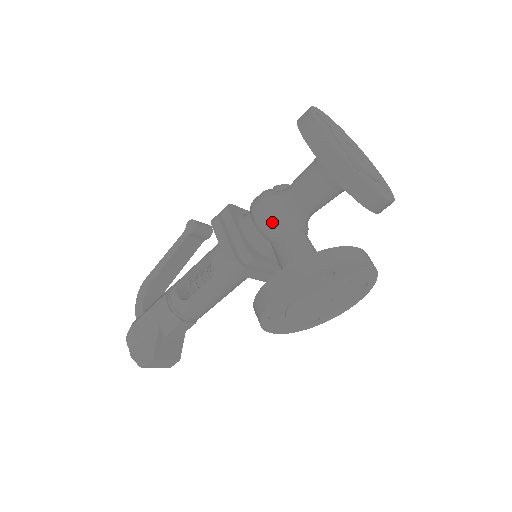
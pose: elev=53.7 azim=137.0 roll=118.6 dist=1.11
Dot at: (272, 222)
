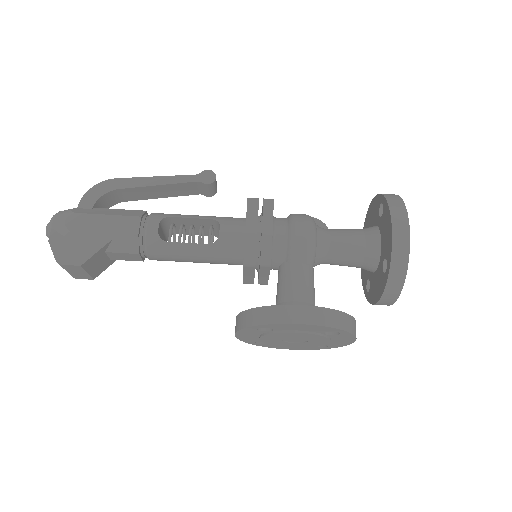
Dot at: (305, 250)
